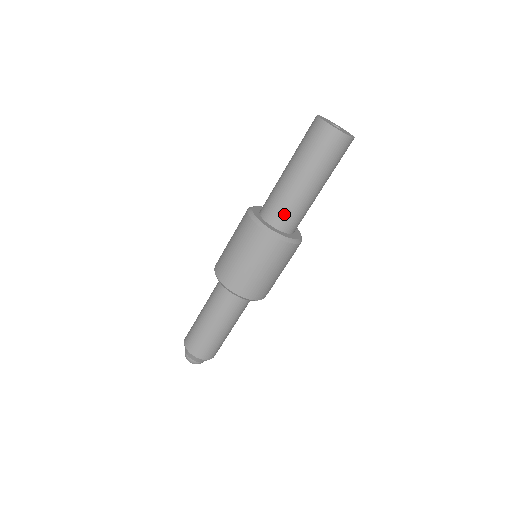
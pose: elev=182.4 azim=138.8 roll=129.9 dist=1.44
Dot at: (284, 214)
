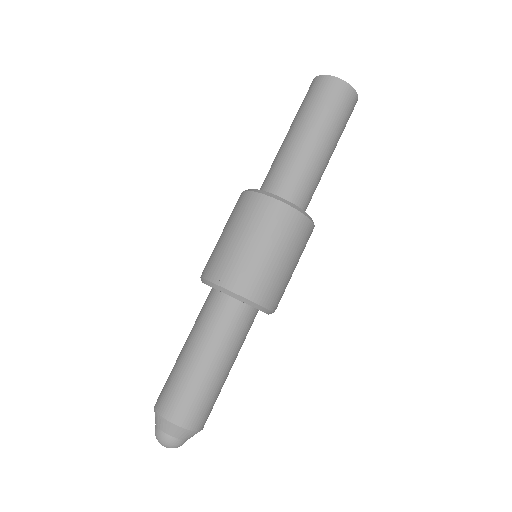
Dot at: (290, 181)
